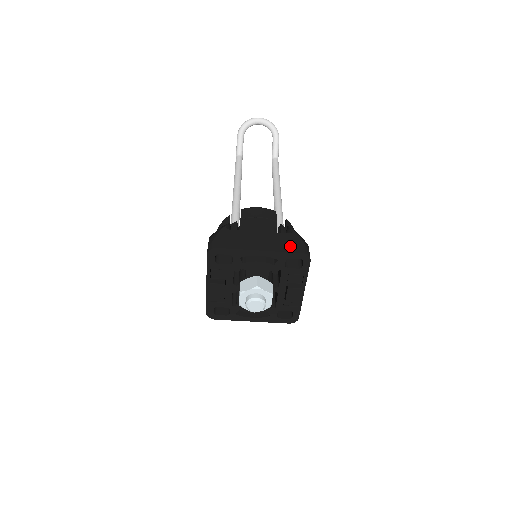
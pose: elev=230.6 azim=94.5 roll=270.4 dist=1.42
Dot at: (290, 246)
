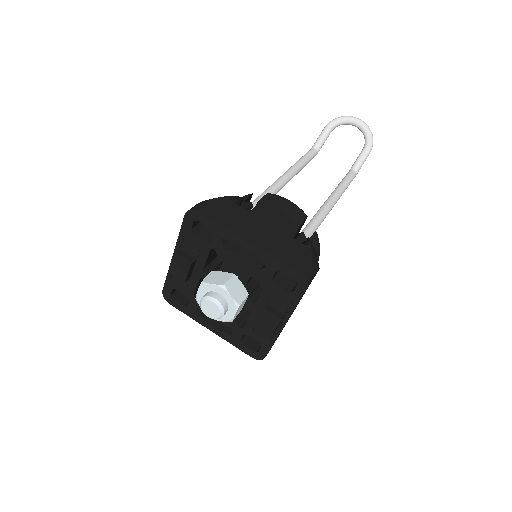
Dot at: (291, 257)
